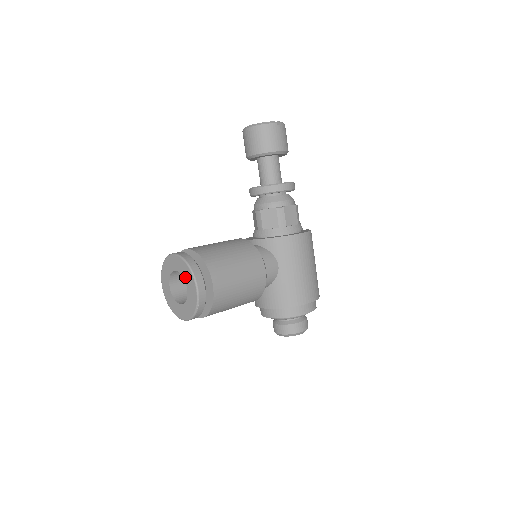
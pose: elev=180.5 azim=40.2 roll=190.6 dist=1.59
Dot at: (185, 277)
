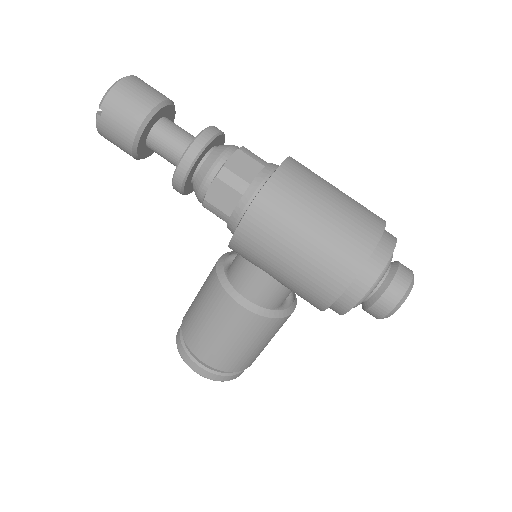
Dot at: occluded
